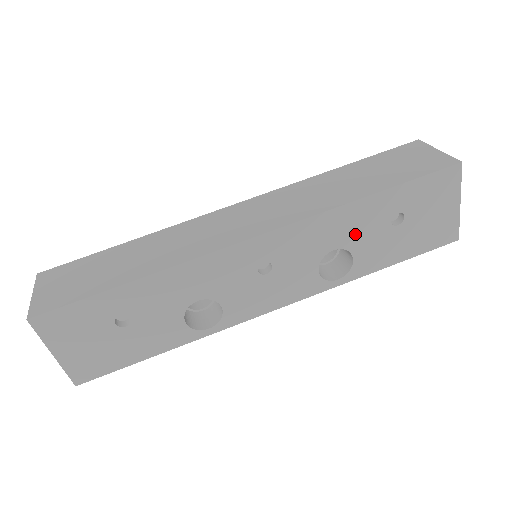
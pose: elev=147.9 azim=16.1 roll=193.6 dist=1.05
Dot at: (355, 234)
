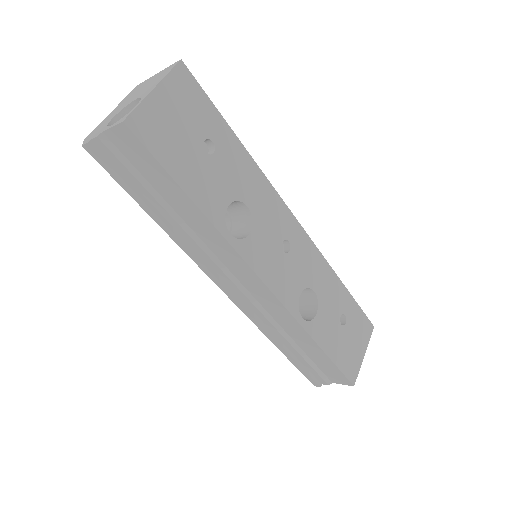
Dot at: (326, 297)
